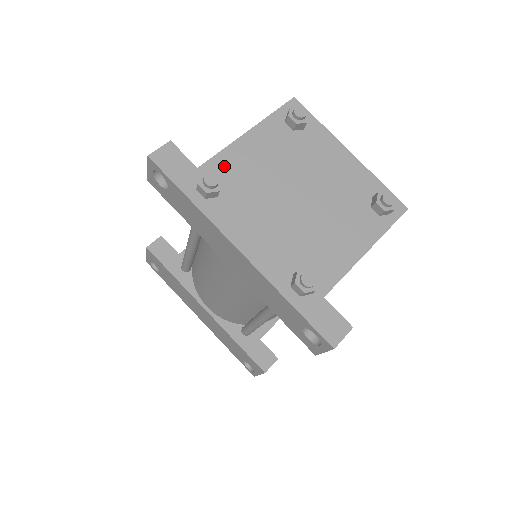
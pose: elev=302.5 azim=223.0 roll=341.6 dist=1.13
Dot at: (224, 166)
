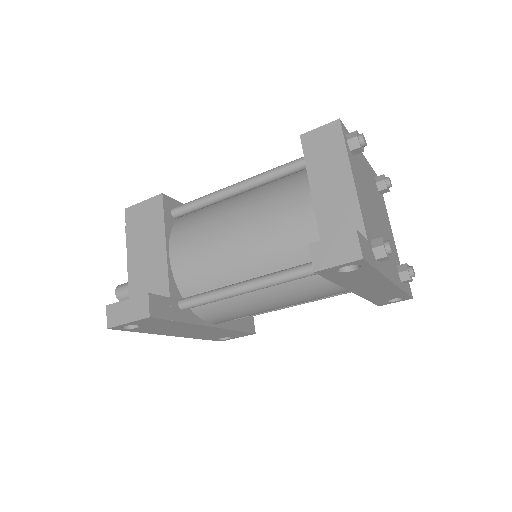
Dot at: (367, 224)
